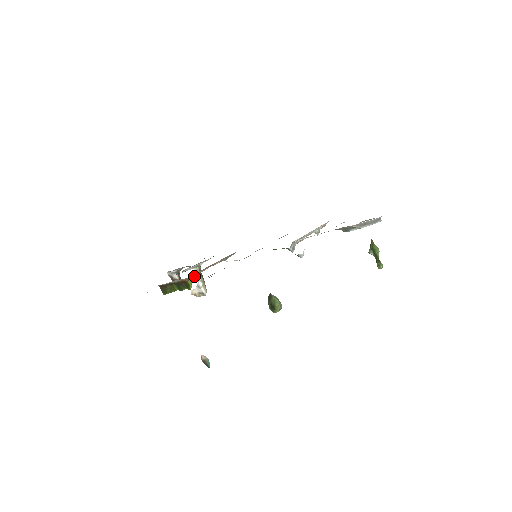
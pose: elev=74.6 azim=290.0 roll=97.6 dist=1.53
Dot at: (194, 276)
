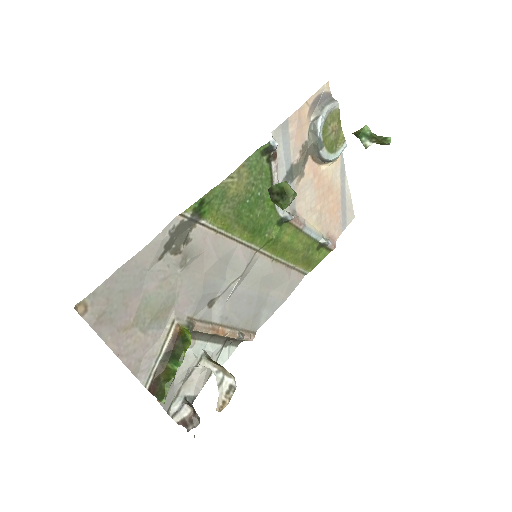
Dot at: (188, 324)
